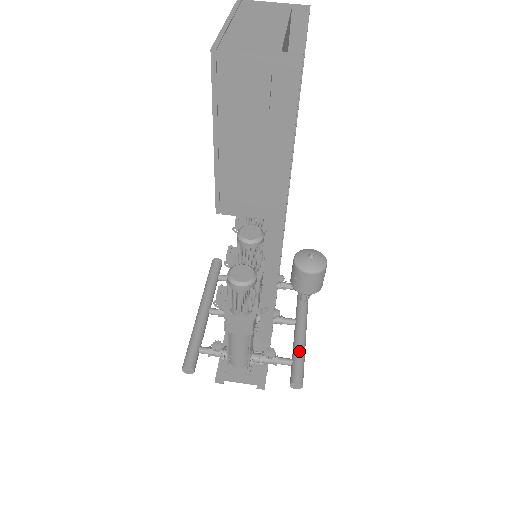
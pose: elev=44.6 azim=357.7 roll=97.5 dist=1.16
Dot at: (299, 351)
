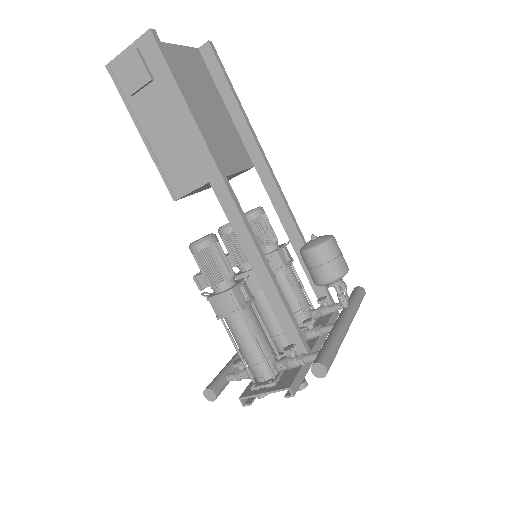
Dot at: (327, 340)
